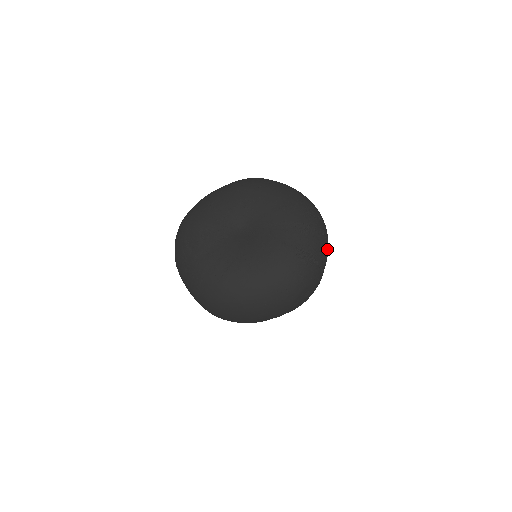
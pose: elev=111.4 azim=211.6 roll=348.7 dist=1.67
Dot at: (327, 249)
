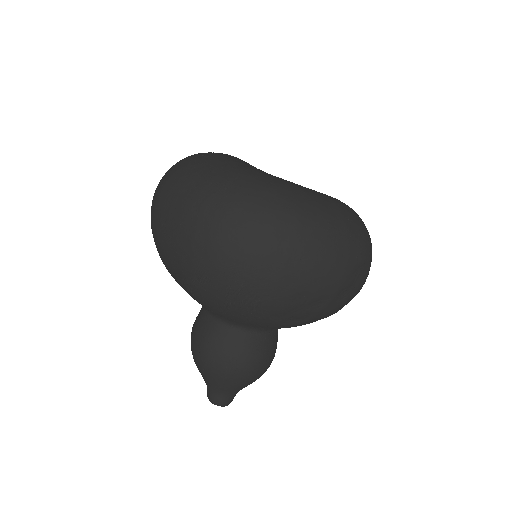
Dot at: occluded
